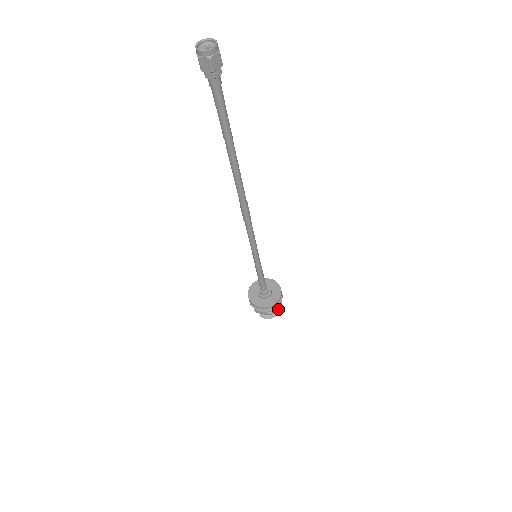
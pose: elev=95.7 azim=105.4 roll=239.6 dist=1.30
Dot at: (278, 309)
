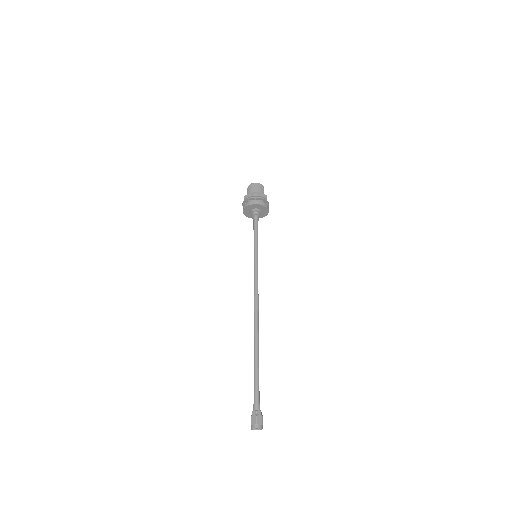
Dot at: occluded
